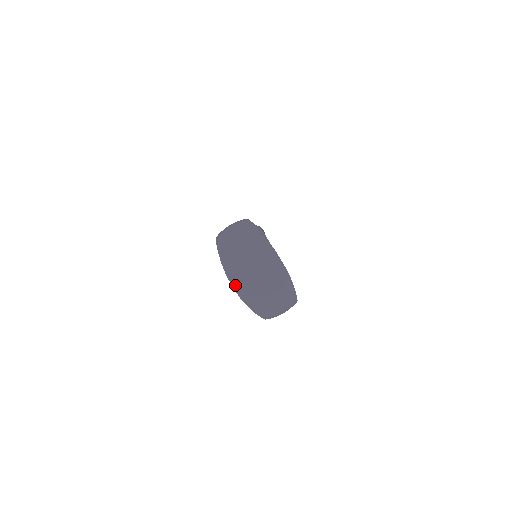
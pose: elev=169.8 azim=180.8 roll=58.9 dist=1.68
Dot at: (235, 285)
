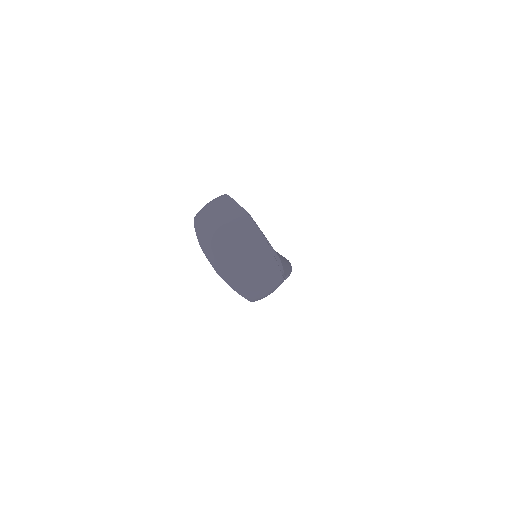
Dot at: (209, 257)
